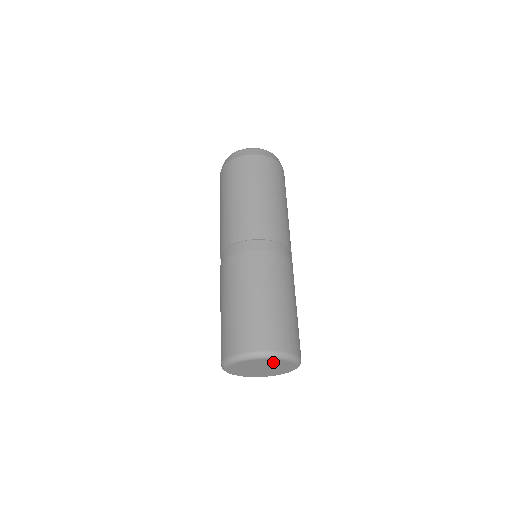
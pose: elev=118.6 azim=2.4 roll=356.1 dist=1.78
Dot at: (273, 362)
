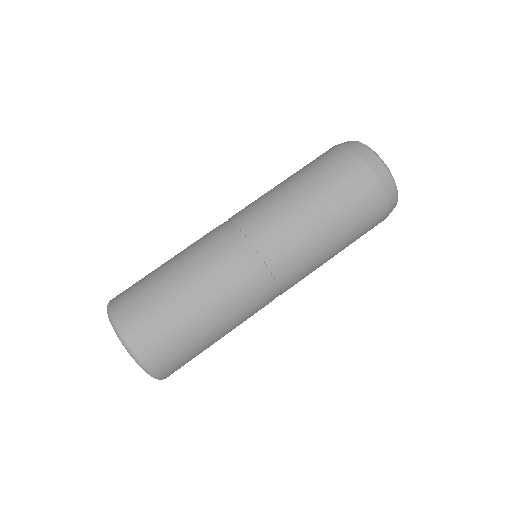
Dot at: occluded
